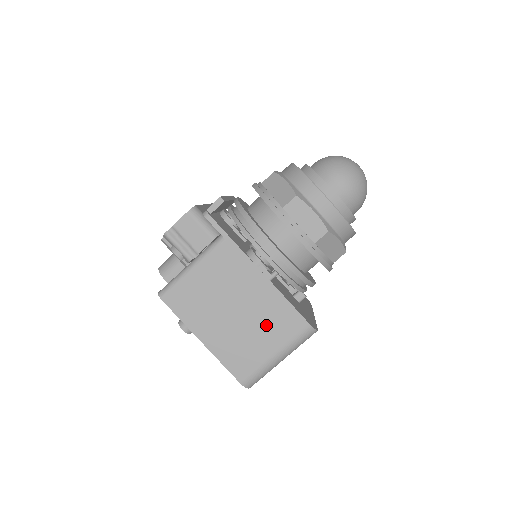
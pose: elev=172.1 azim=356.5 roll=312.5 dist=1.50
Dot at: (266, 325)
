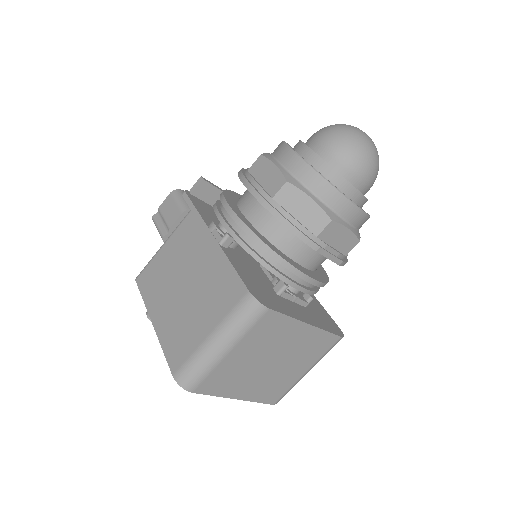
Dot at: (208, 297)
